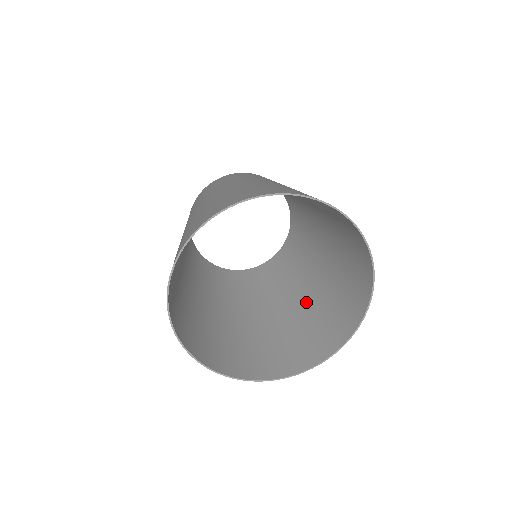
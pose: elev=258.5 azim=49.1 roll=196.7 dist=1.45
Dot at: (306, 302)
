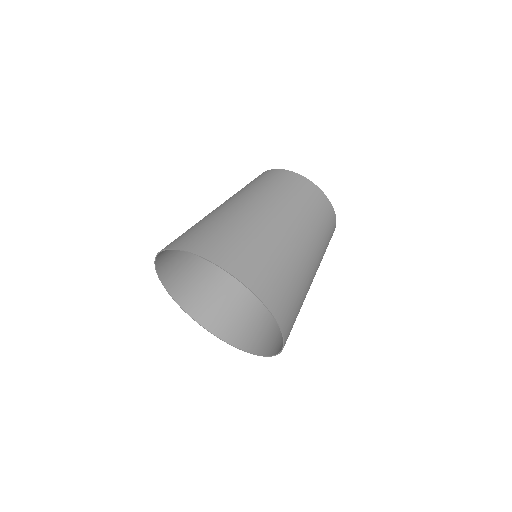
Dot at: occluded
